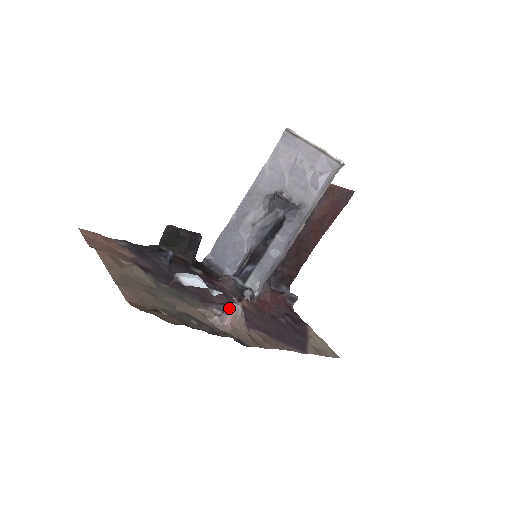
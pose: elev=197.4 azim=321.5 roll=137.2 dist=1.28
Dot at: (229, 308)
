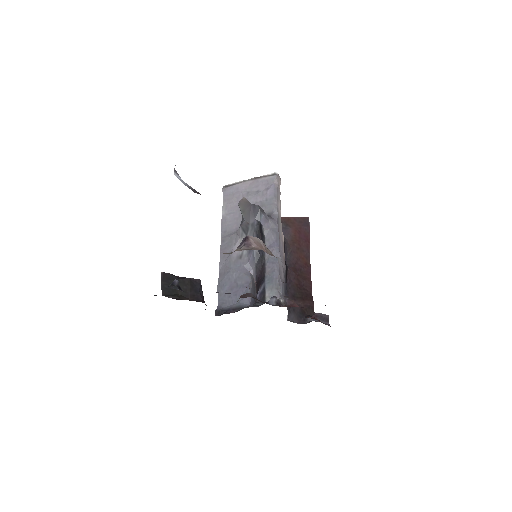
Dot at: (248, 236)
